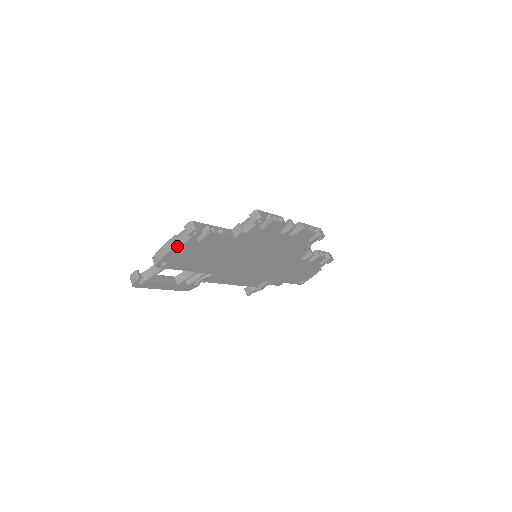
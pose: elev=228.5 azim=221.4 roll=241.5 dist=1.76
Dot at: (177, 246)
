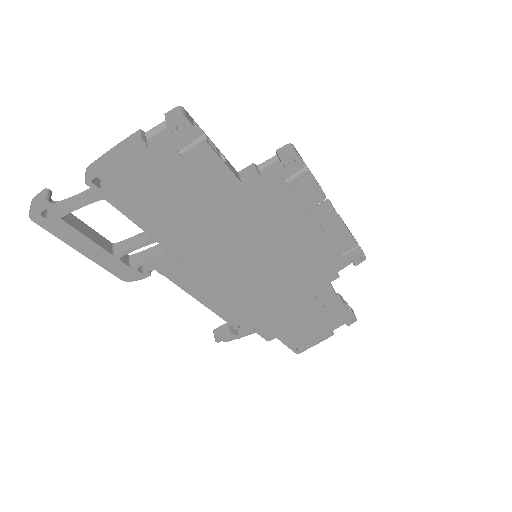
Dot at: (140, 145)
